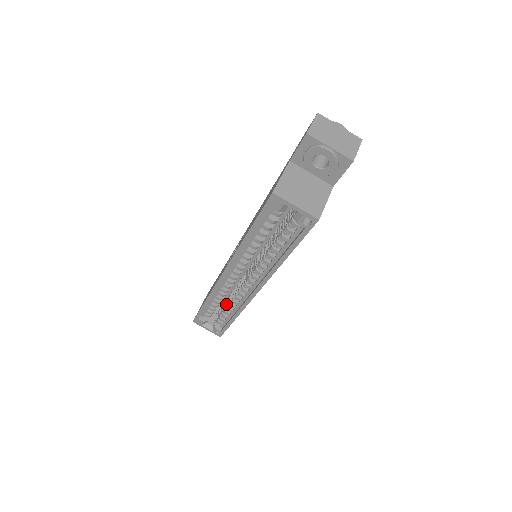
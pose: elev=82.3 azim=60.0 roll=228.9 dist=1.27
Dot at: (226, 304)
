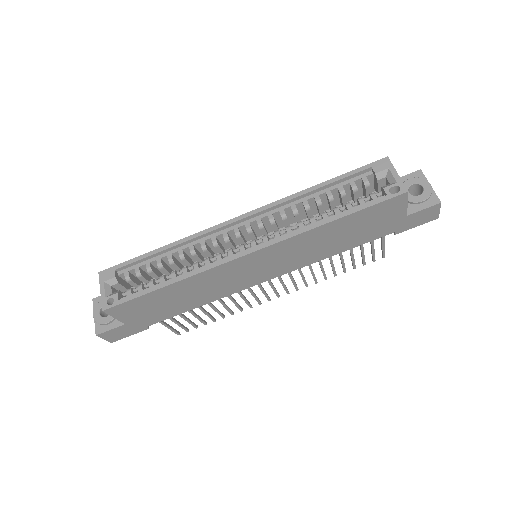
Dot at: occluded
